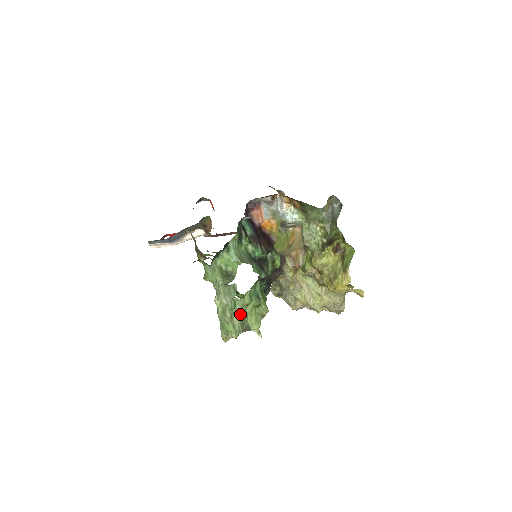
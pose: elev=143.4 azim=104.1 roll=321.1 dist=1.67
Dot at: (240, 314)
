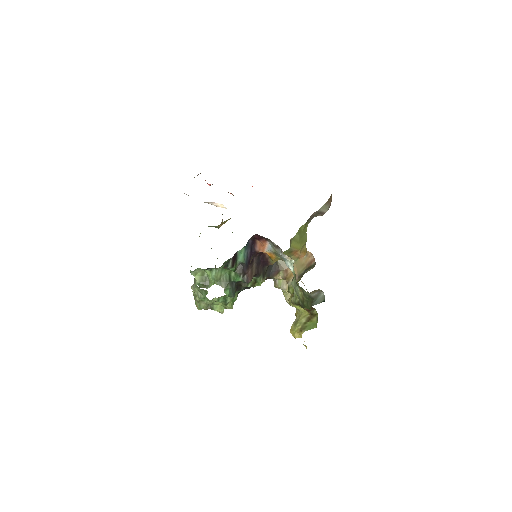
Dot at: (207, 302)
